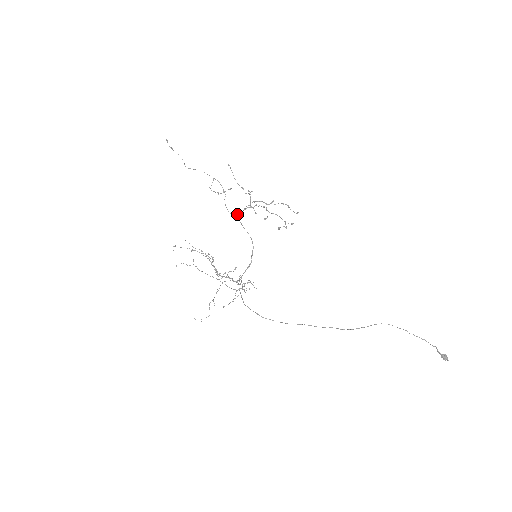
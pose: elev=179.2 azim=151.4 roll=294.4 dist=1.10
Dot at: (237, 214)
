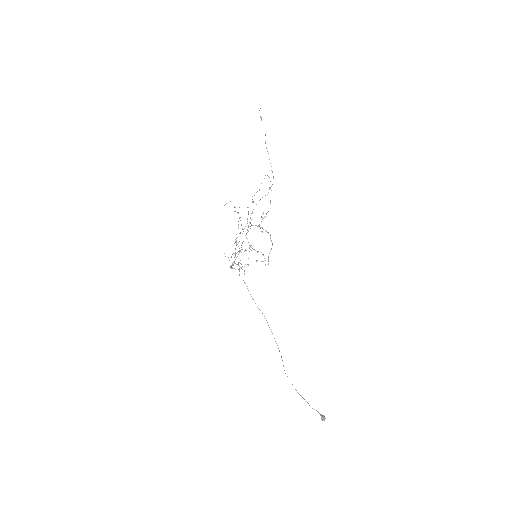
Dot at: (250, 223)
